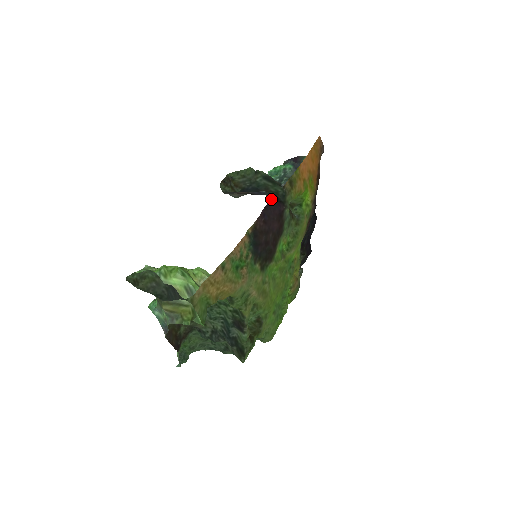
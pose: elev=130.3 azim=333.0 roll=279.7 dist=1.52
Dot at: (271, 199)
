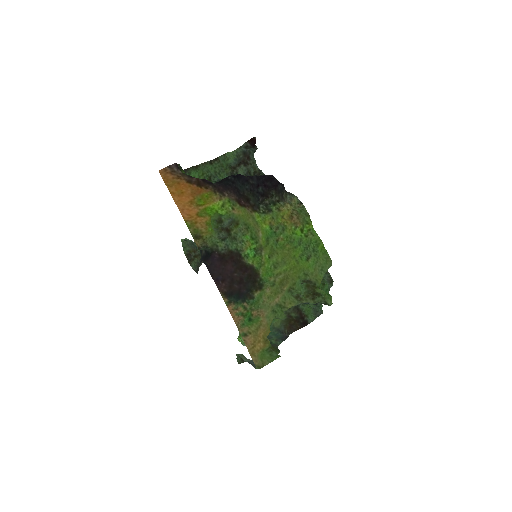
Dot at: (206, 265)
